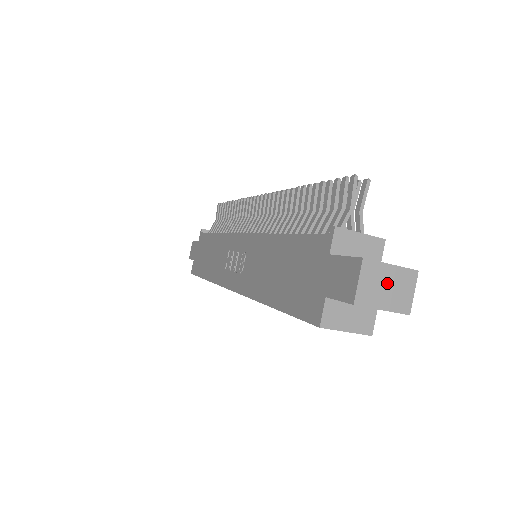
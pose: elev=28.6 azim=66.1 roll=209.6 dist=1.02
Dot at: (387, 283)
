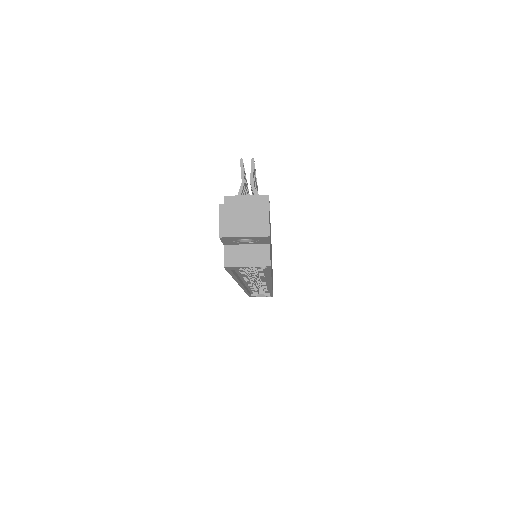
Dot at: (243, 217)
